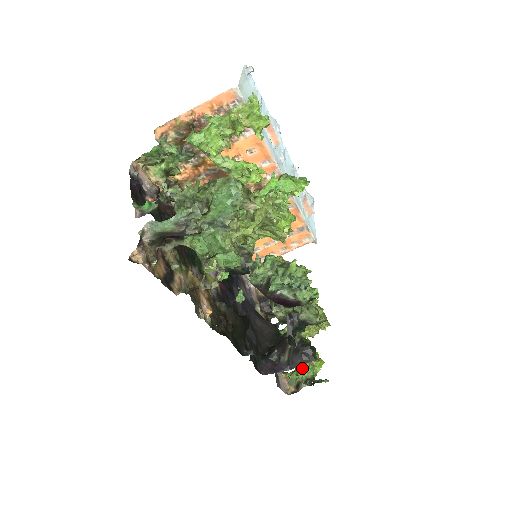
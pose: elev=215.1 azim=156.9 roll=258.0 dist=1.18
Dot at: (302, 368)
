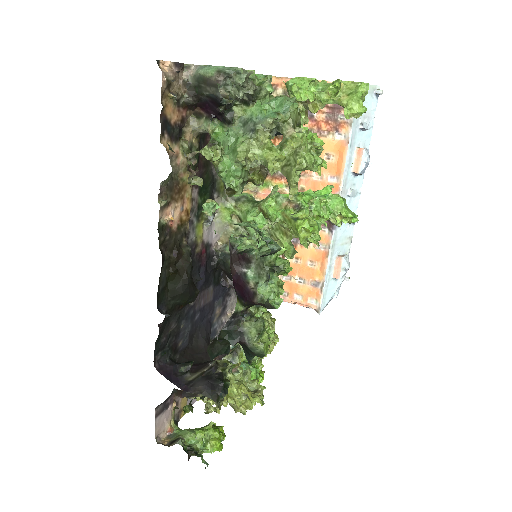
Dot at: (196, 429)
